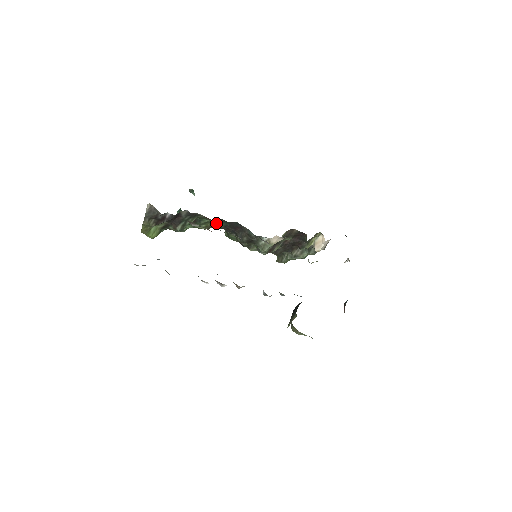
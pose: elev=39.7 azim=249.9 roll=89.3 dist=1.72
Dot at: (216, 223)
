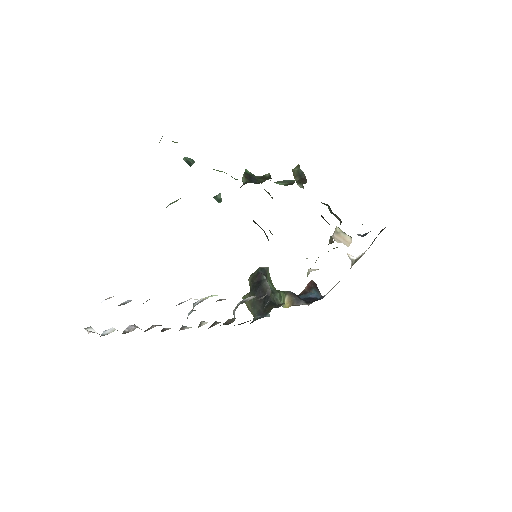
Dot at: occluded
